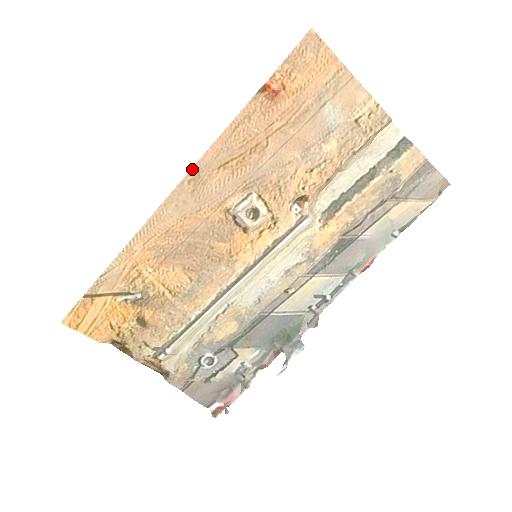
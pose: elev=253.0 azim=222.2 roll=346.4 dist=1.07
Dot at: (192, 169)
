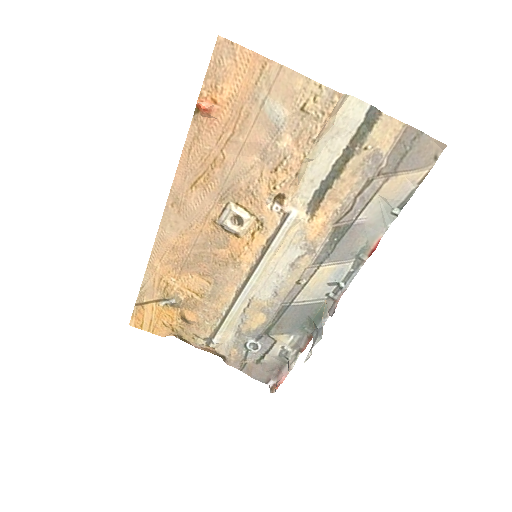
Dot at: (169, 194)
